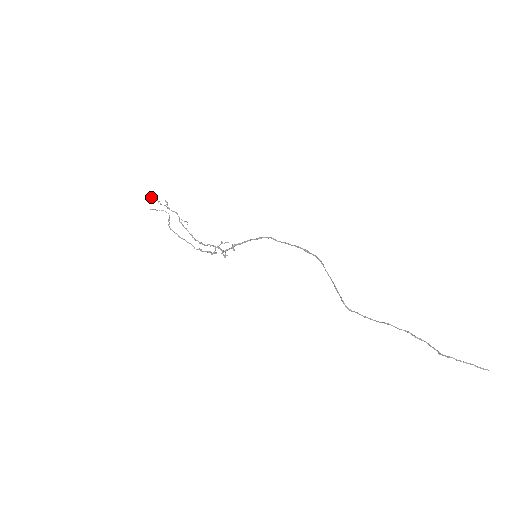
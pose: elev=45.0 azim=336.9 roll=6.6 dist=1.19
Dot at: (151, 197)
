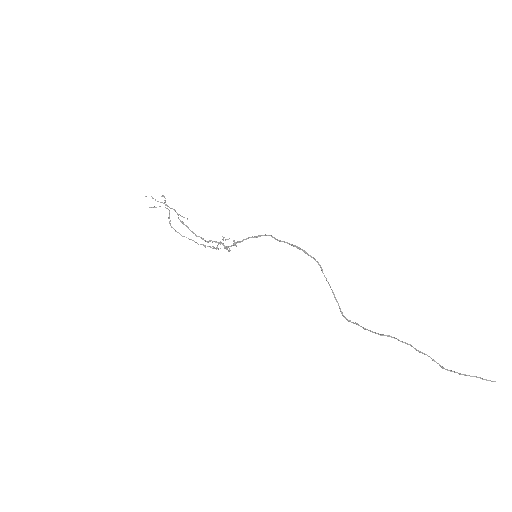
Dot at: occluded
